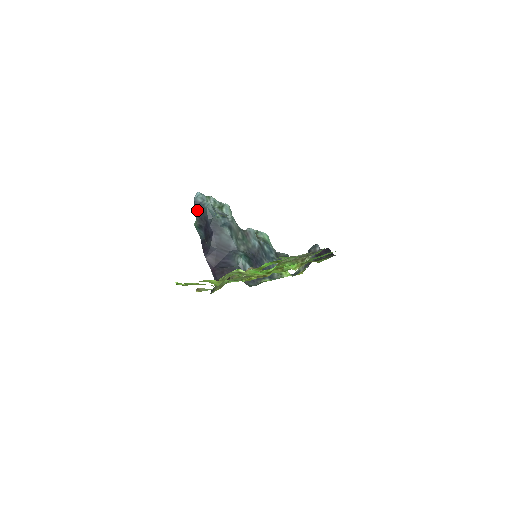
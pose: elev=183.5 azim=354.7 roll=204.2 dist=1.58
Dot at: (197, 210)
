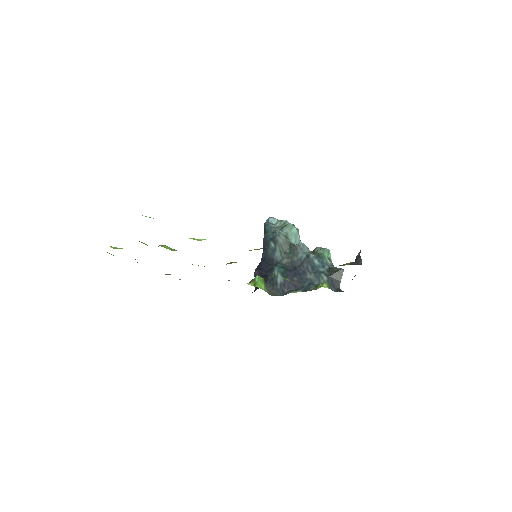
Dot at: (264, 232)
